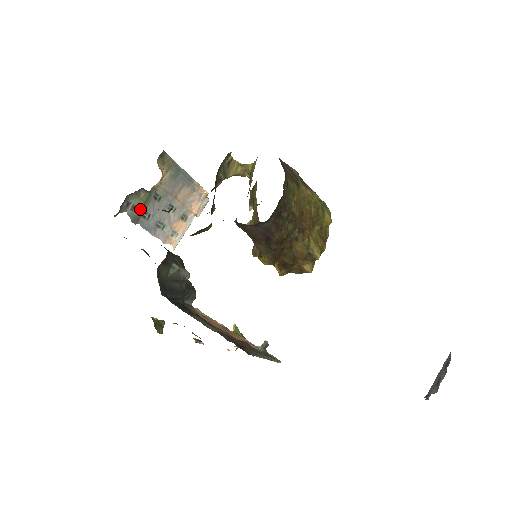
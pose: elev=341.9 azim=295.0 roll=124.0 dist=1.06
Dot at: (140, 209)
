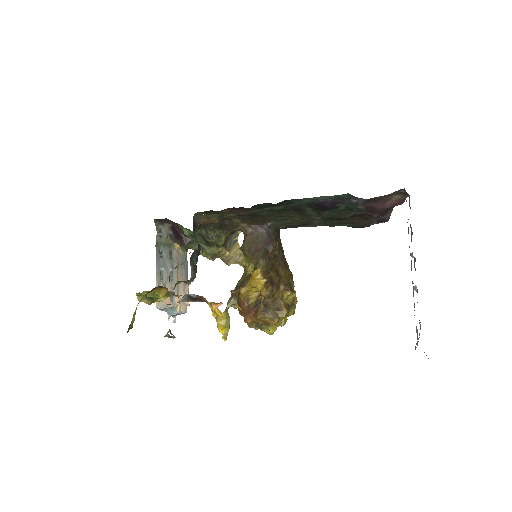
Dot at: (162, 243)
